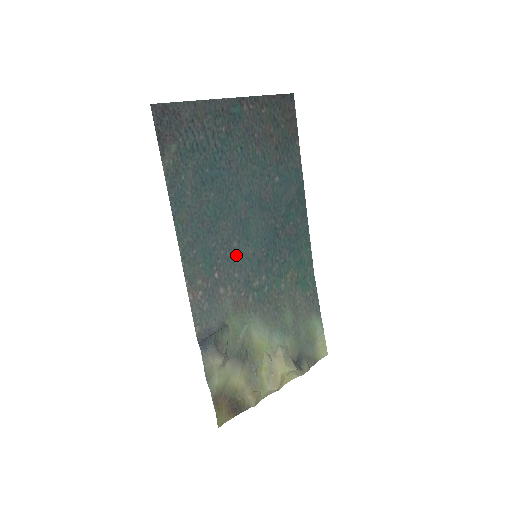
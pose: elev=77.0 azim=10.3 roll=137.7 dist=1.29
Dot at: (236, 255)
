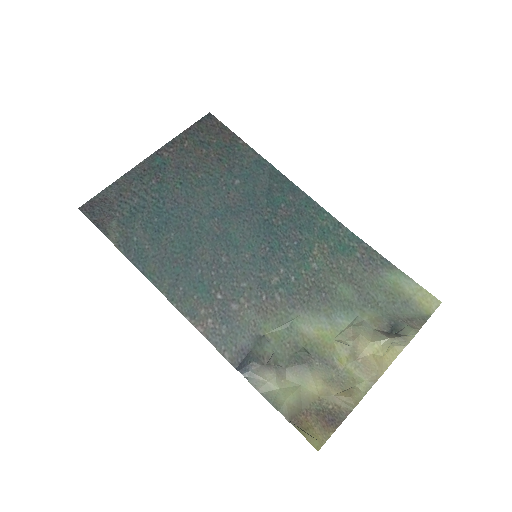
Dot at: (232, 268)
